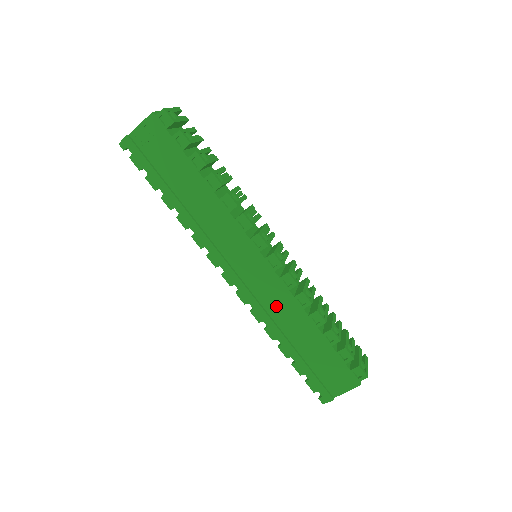
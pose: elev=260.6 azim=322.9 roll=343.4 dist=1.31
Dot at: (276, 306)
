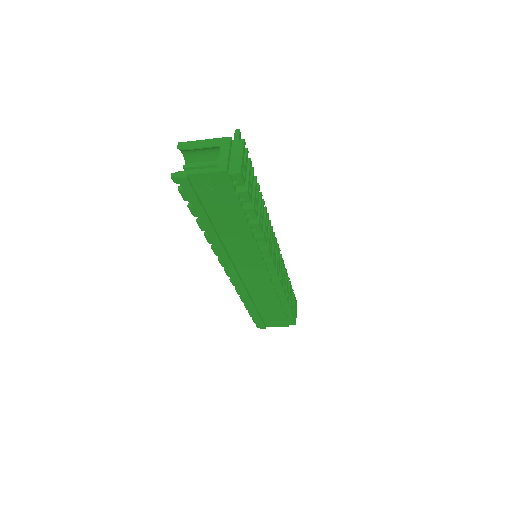
Dot at: (258, 291)
